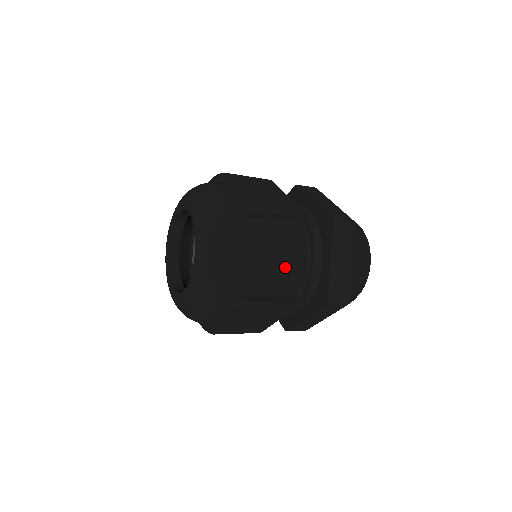
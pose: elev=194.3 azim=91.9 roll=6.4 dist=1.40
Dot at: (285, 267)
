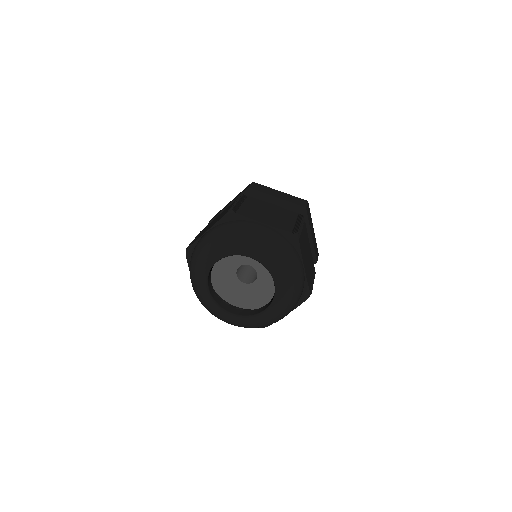
Dot at: (309, 257)
